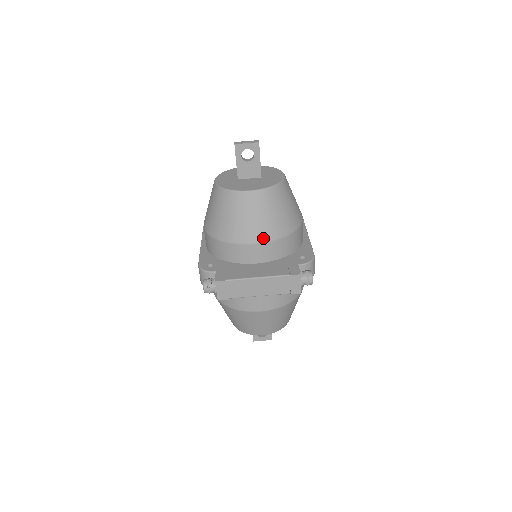
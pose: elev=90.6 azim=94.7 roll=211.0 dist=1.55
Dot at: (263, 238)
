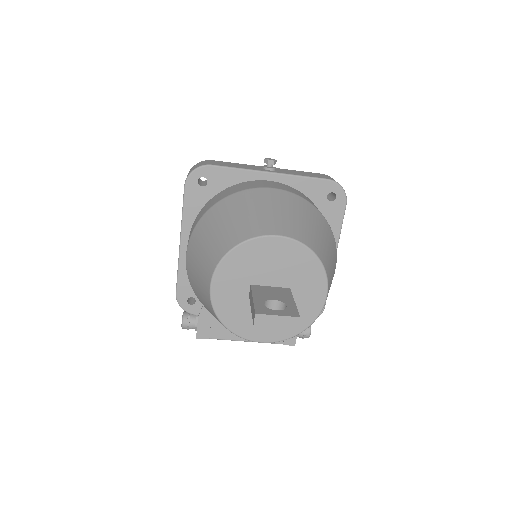
Dot at: occluded
